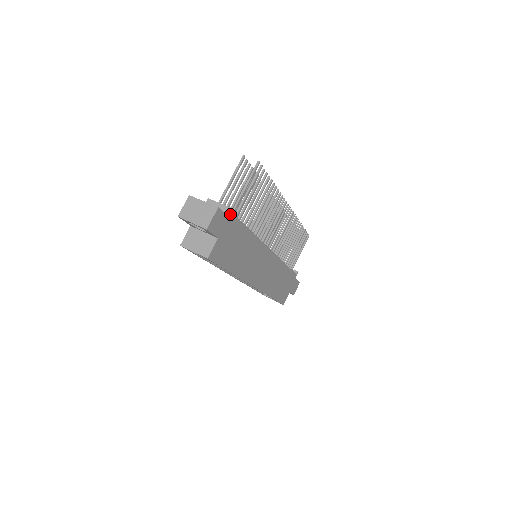
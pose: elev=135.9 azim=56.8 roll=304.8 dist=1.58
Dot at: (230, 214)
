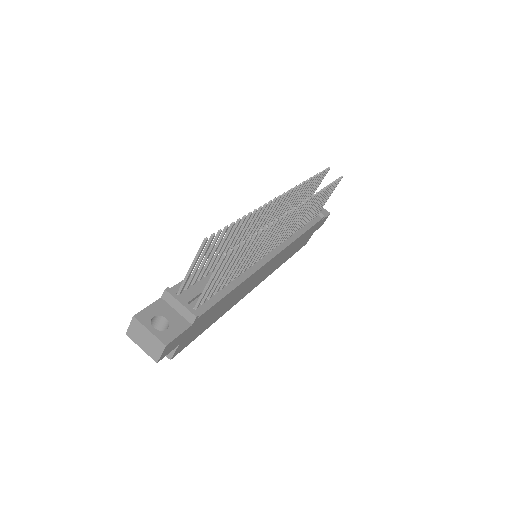
Dot at: (191, 319)
